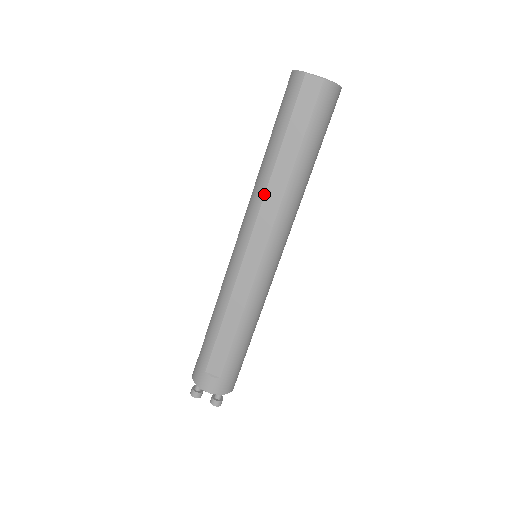
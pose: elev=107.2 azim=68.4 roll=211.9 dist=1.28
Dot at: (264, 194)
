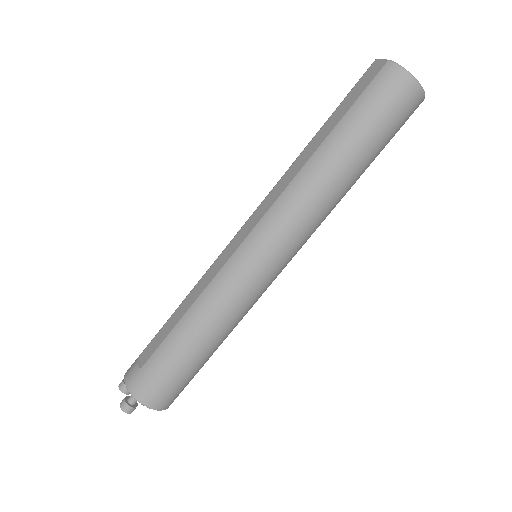
Dot at: (283, 175)
